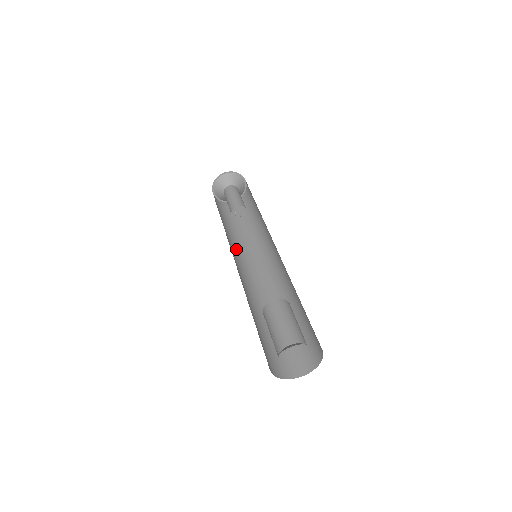
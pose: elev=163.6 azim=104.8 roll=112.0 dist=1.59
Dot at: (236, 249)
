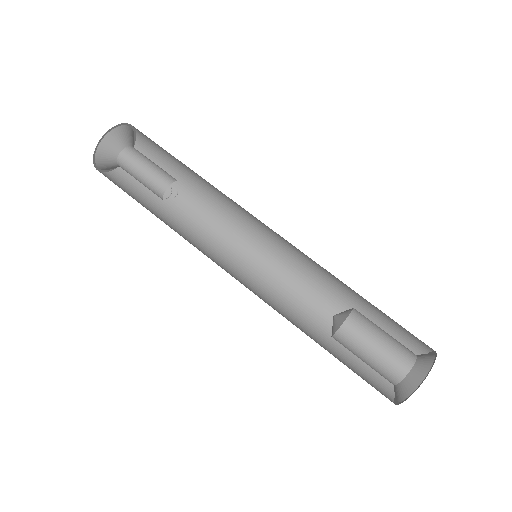
Dot at: occluded
